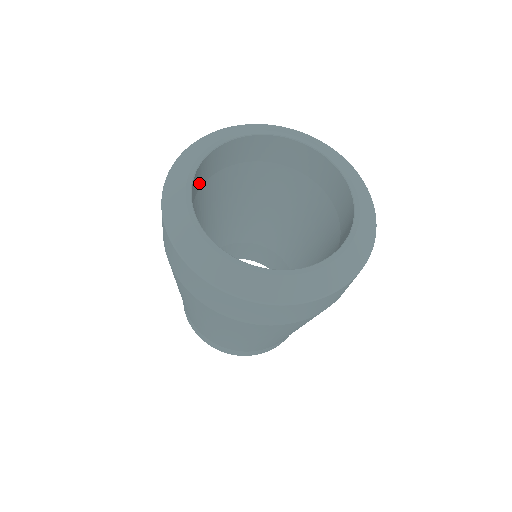
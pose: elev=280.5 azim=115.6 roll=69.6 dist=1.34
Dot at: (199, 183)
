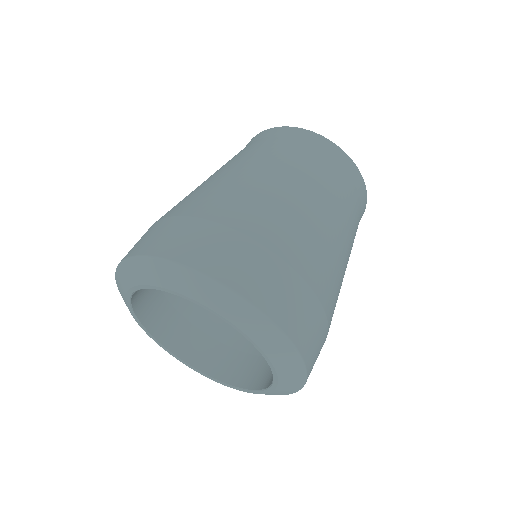
Dot at: occluded
